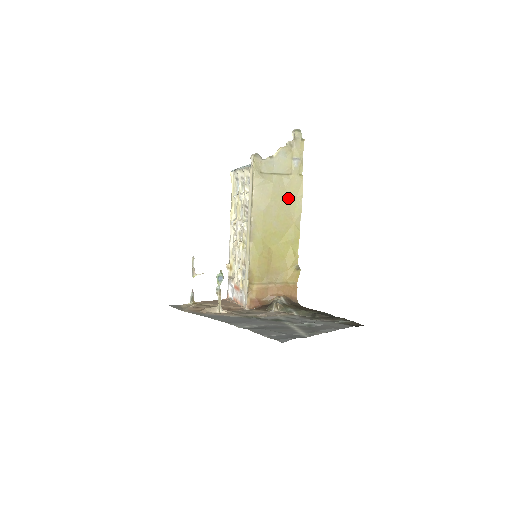
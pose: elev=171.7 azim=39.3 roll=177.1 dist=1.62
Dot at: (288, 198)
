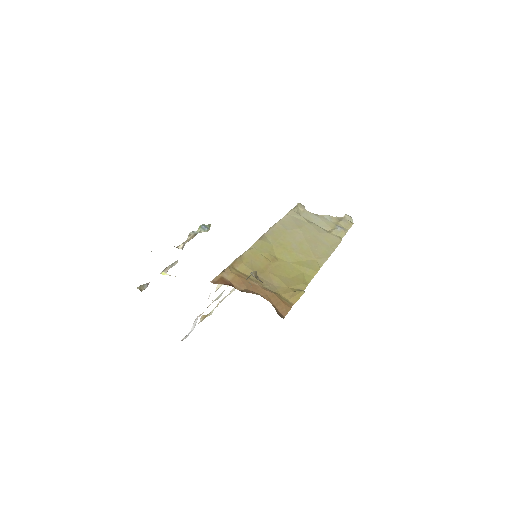
Dot at: (319, 241)
